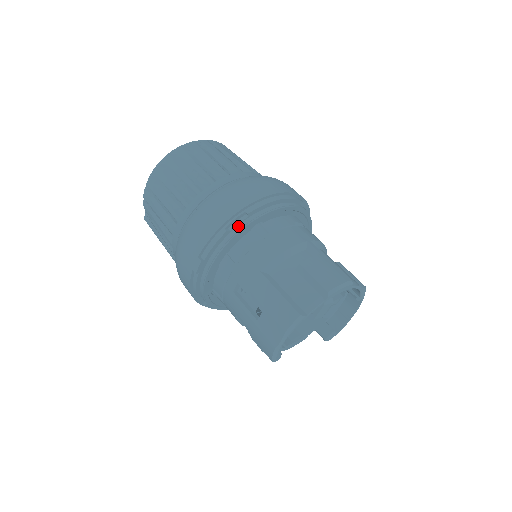
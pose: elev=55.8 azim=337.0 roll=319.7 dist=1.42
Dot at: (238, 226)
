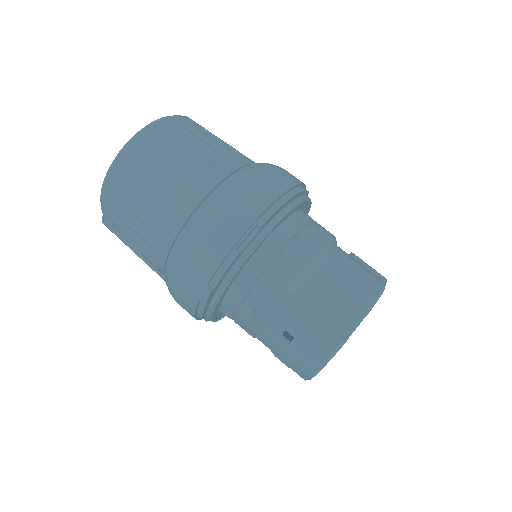
Dot at: (251, 244)
